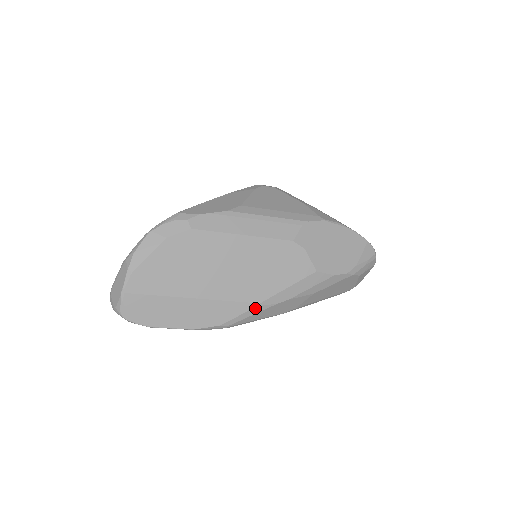
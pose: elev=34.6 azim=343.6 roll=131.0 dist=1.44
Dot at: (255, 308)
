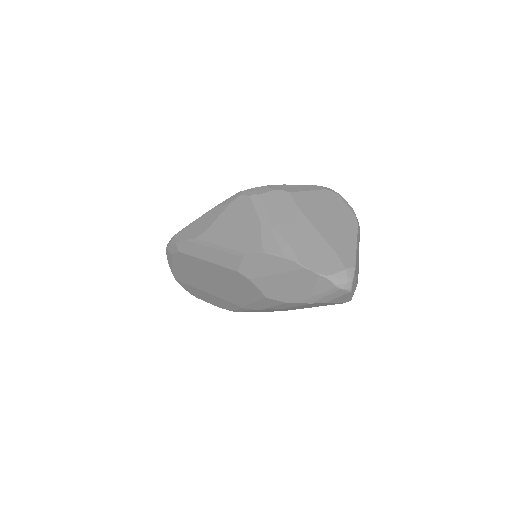
Dot at: (242, 308)
